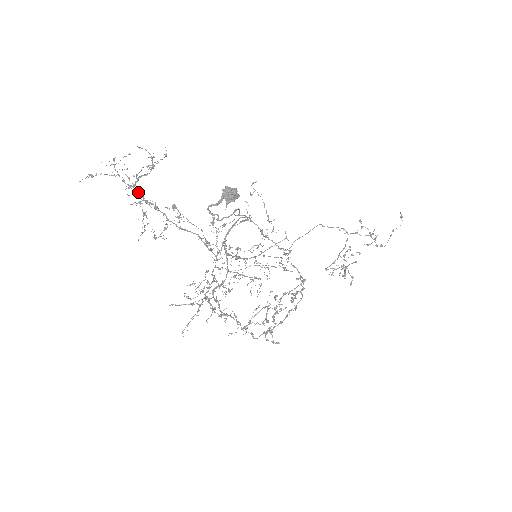
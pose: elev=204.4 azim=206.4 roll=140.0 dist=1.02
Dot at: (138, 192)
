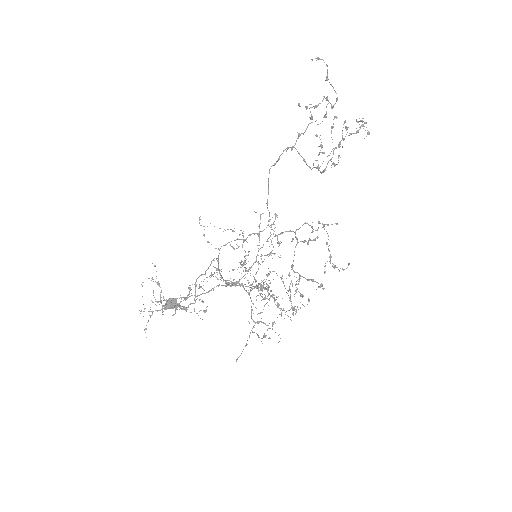
Dot at: occluded
